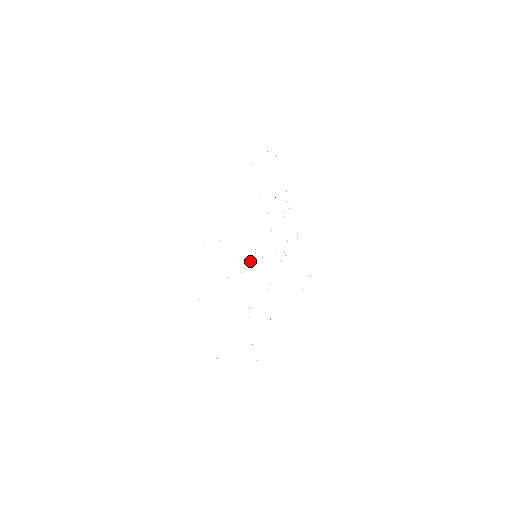
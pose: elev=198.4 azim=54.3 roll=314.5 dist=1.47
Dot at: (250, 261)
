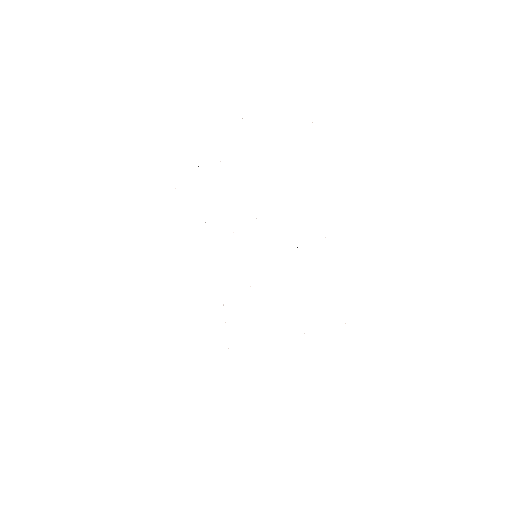
Dot at: occluded
